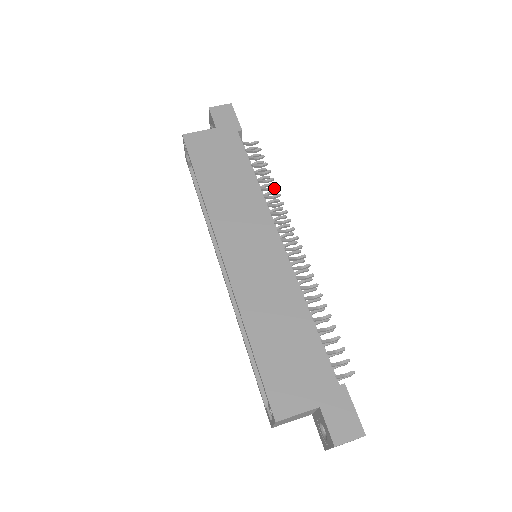
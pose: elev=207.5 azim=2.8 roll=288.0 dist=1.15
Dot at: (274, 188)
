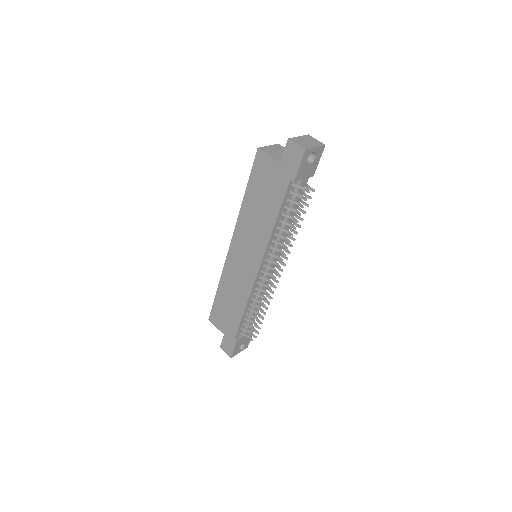
Dot at: (290, 235)
